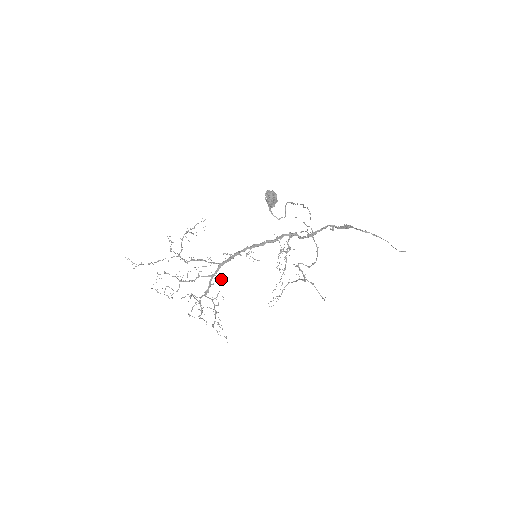
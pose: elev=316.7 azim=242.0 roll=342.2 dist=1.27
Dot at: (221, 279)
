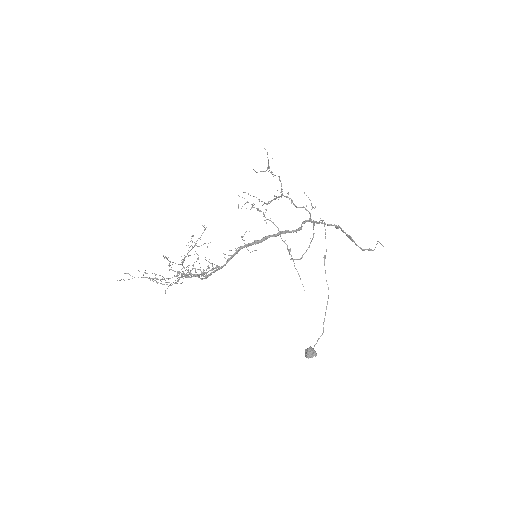
Dot at: occluded
